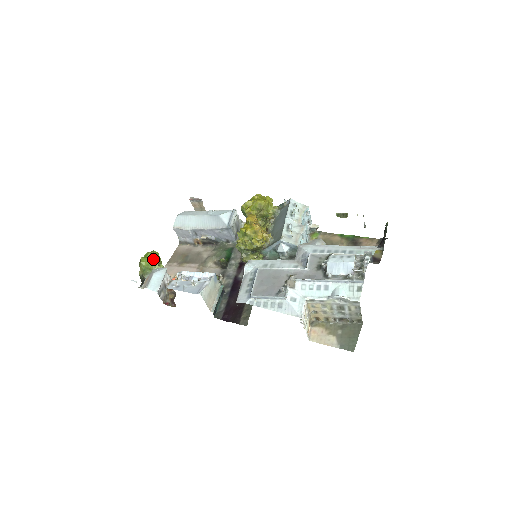
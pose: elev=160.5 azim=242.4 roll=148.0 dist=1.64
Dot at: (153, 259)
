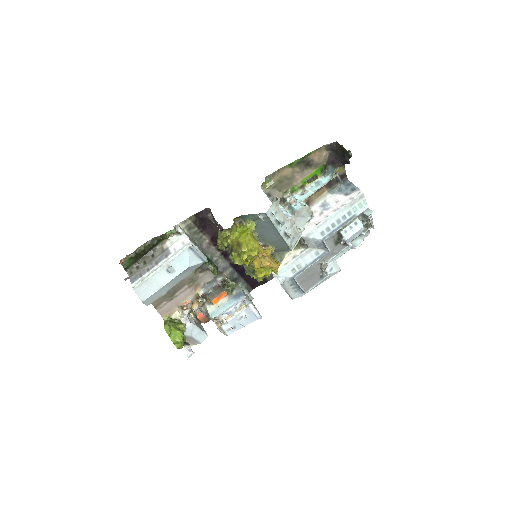
Dot at: occluded
